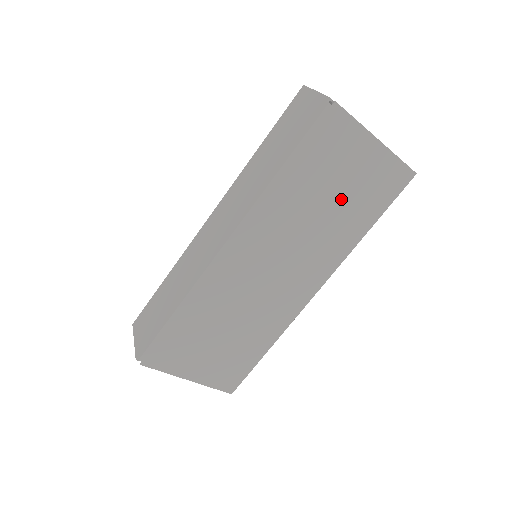
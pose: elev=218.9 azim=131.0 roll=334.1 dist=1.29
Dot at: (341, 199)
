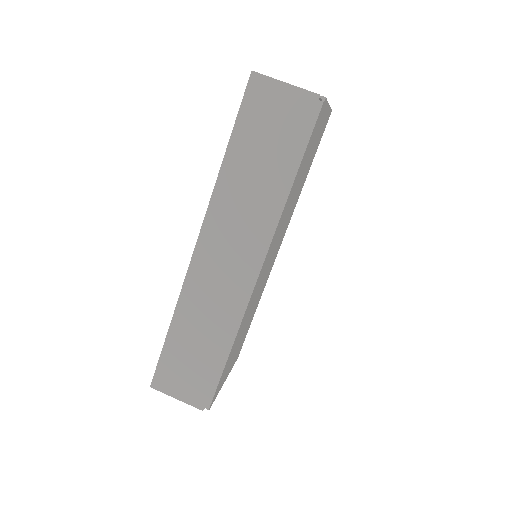
Dot at: (306, 168)
